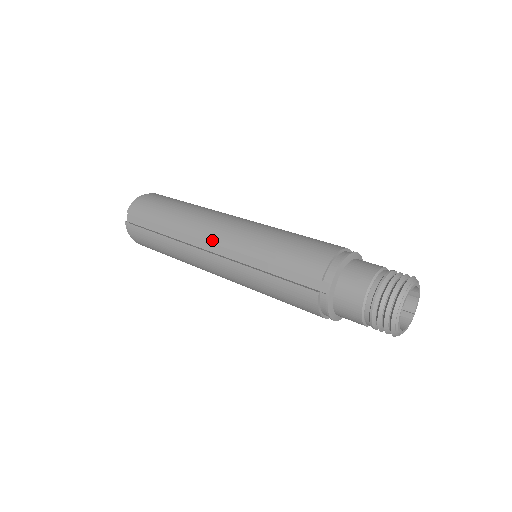
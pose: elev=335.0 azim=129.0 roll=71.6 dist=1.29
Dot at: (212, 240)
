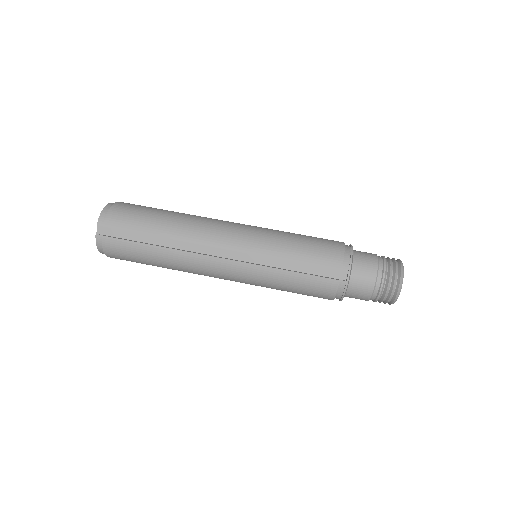
Dot at: (223, 246)
